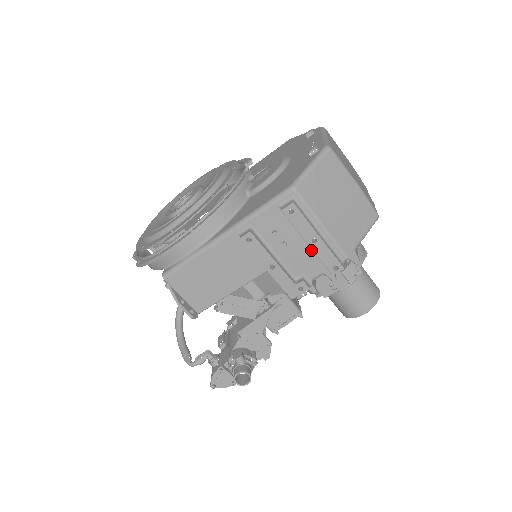
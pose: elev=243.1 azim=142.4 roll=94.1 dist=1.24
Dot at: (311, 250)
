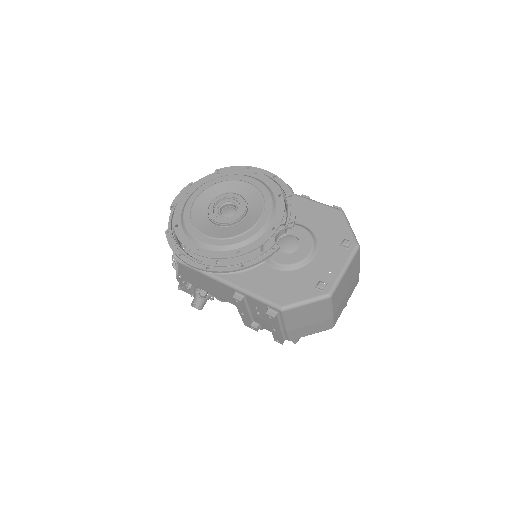
Dot at: occluded
